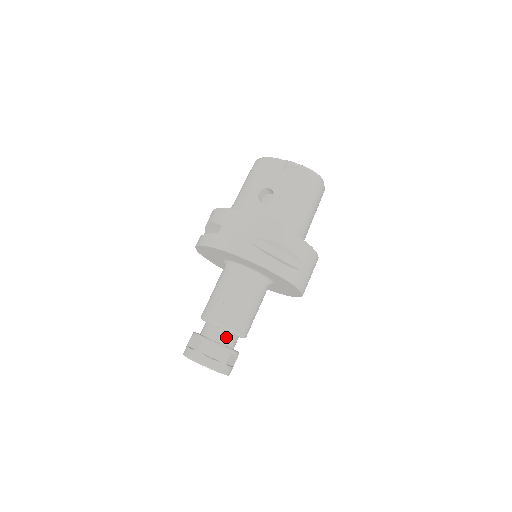
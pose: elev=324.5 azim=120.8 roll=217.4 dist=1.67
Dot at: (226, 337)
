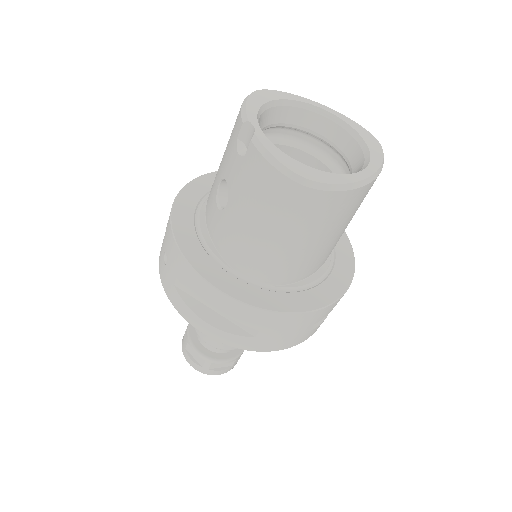
Dot at: occluded
